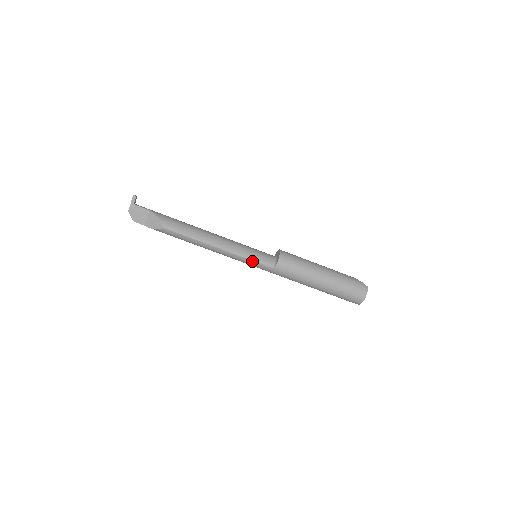
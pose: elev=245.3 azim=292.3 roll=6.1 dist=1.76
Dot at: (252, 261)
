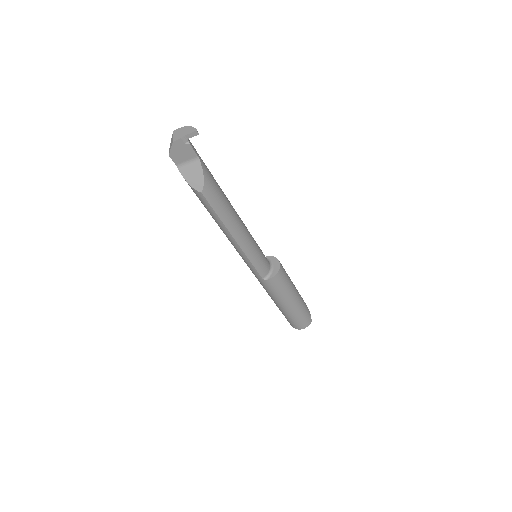
Dot at: (252, 265)
